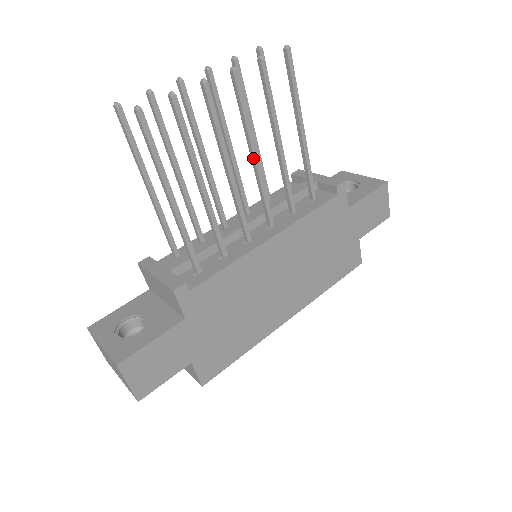
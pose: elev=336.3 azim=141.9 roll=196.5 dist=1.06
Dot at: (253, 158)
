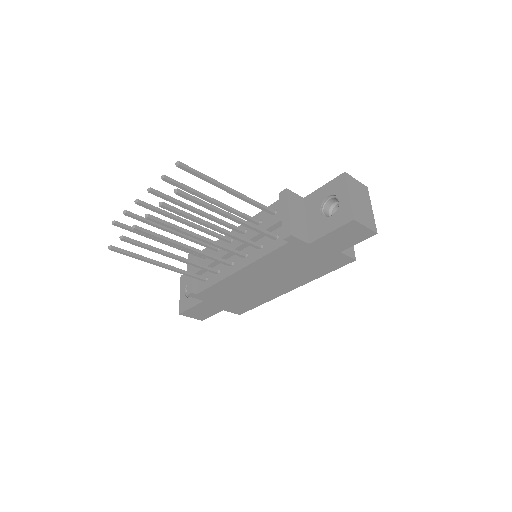
Dot at: (199, 239)
